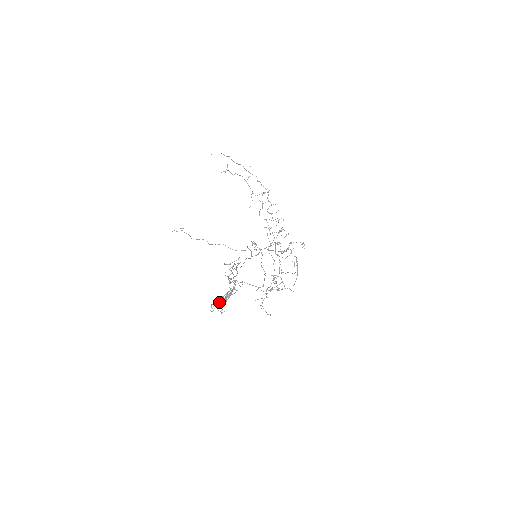
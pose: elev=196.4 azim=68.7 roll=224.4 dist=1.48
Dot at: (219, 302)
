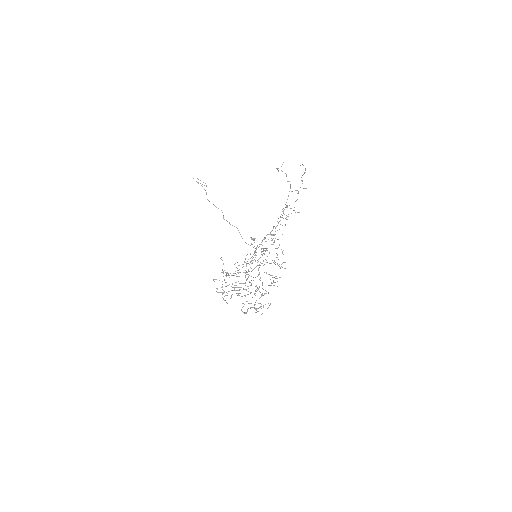
Dot at: (253, 307)
